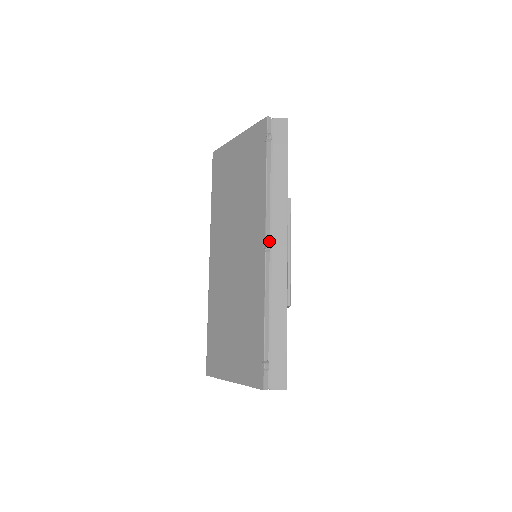
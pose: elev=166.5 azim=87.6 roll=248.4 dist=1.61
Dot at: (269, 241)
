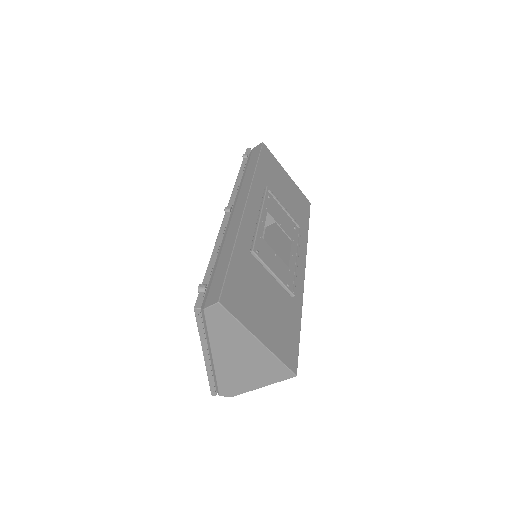
Dot at: (231, 206)
